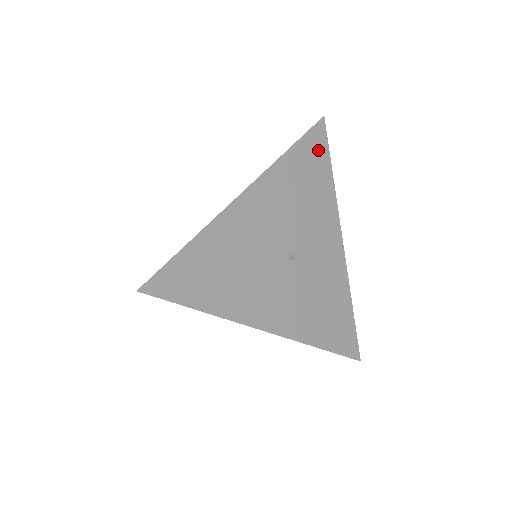
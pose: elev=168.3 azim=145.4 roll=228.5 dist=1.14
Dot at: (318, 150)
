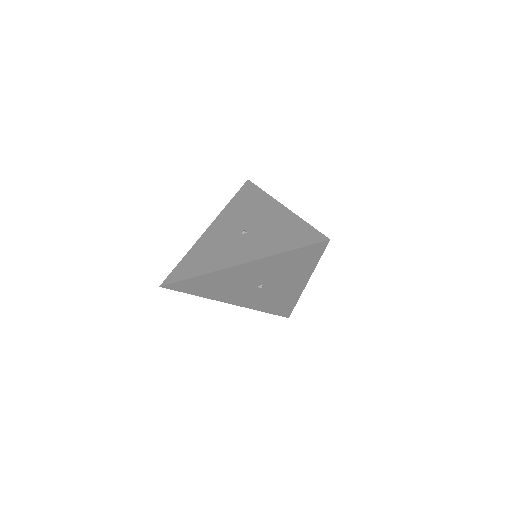
Dot at: (312, 253)
